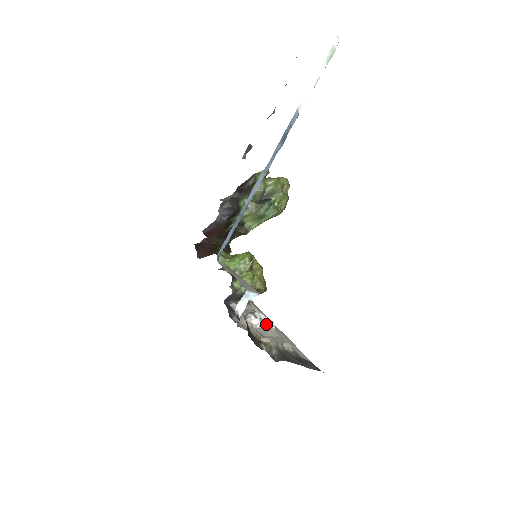
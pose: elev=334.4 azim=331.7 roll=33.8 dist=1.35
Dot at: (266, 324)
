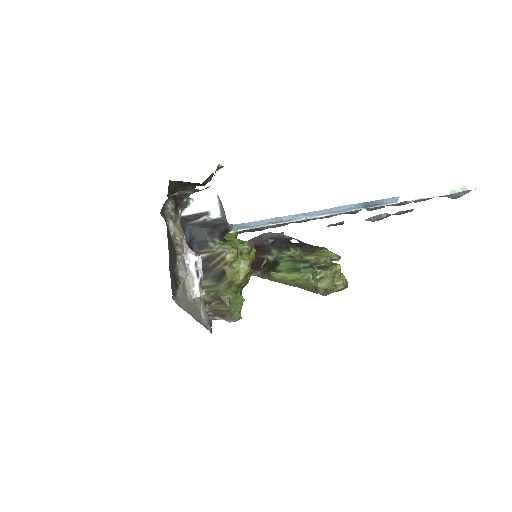
Dot at: (194, 274)
